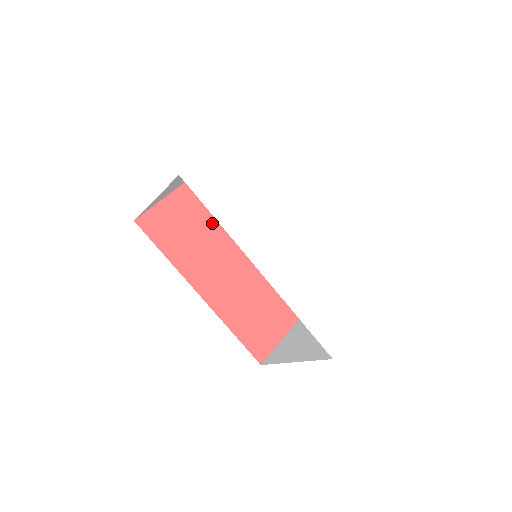
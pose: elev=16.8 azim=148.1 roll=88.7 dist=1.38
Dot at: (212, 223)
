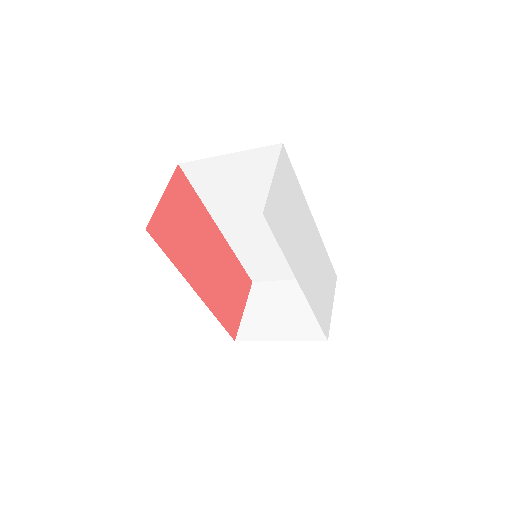
Dot at: (195, 216)
